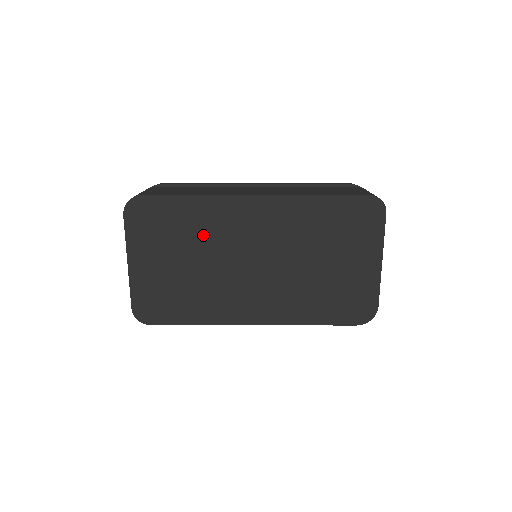
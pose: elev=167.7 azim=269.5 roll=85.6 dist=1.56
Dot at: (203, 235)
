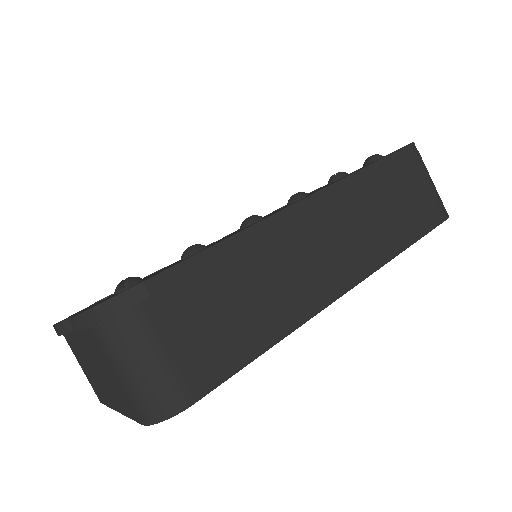
Dot at: occluded
